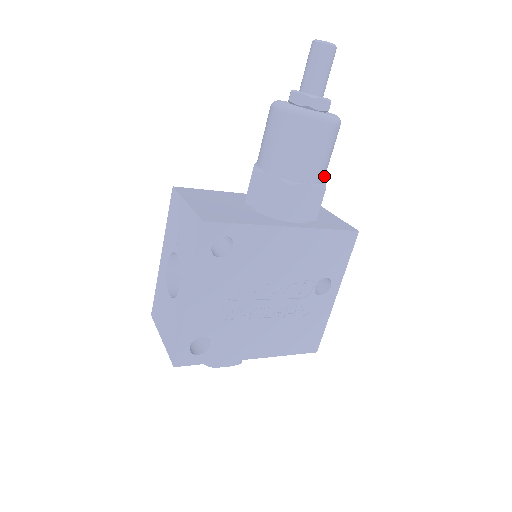
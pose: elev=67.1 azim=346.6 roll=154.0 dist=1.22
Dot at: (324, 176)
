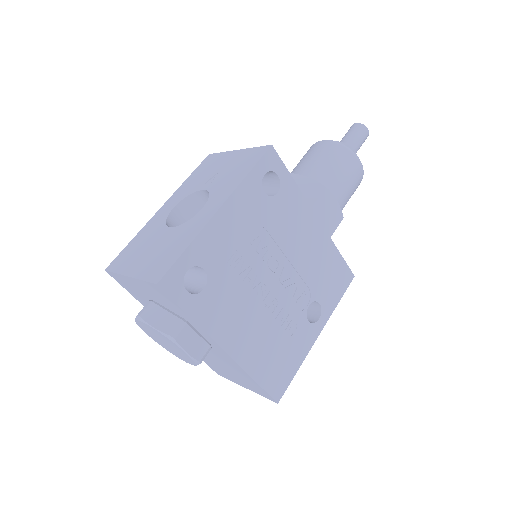
Dot at: occluded
